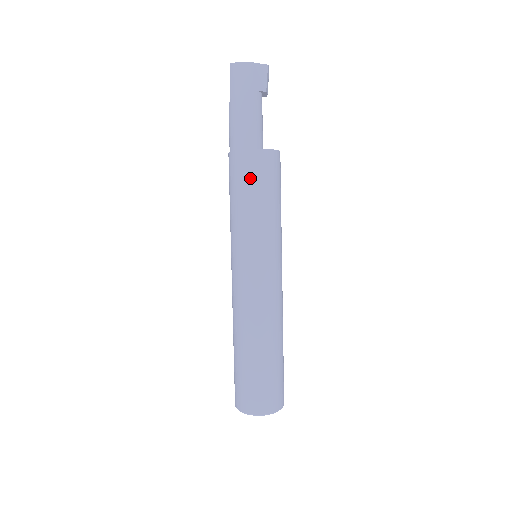
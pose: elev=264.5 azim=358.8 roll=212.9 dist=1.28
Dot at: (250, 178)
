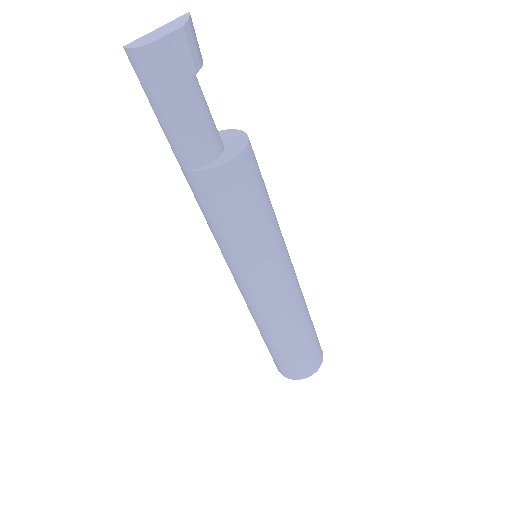
Dot at: (215, 203)
